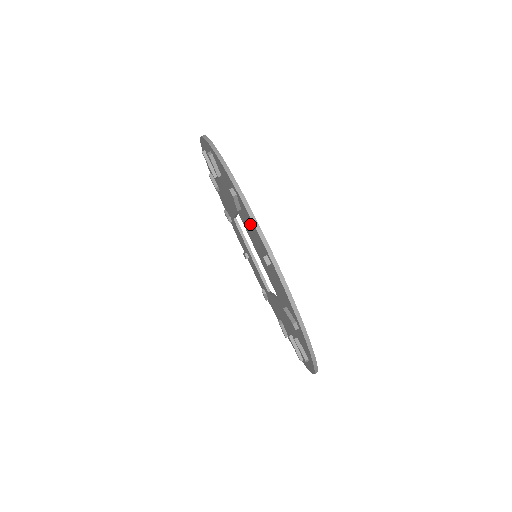
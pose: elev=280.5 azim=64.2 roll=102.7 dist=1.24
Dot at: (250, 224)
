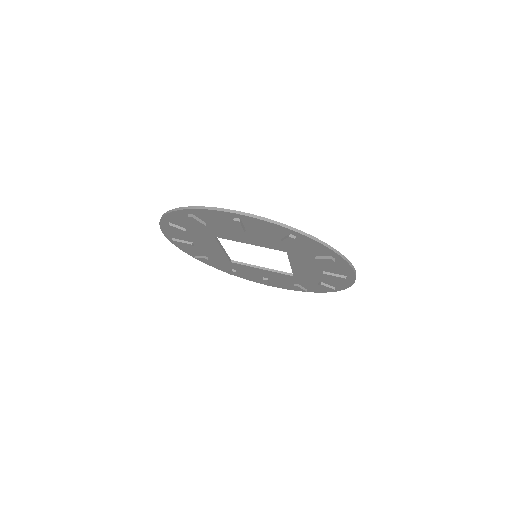
Dot at: (214, 219)
